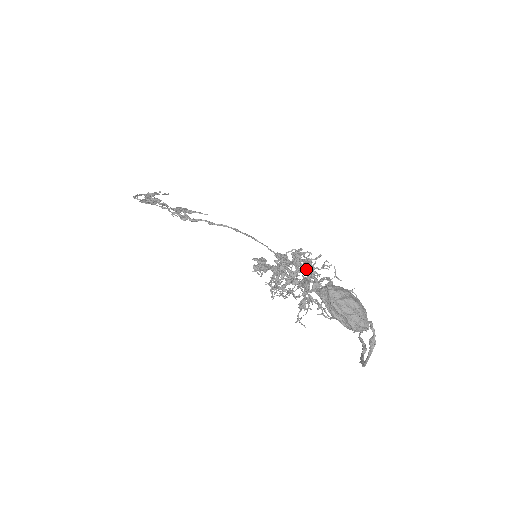
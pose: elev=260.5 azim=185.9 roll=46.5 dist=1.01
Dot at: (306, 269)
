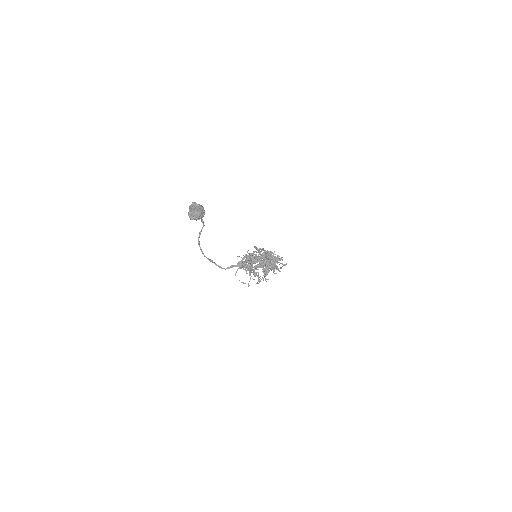
Dot at: (256, 251)
